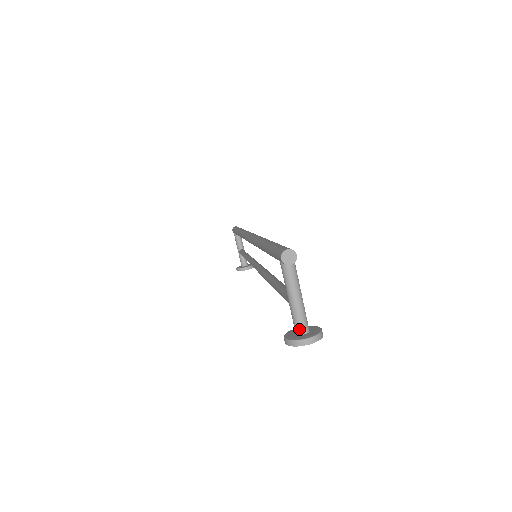
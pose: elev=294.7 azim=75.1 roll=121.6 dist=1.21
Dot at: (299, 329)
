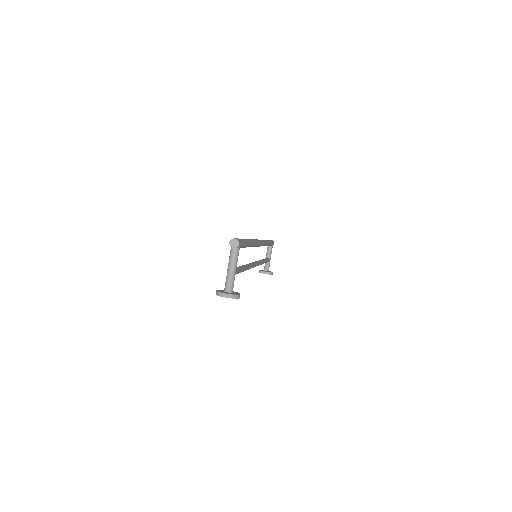
Dot at: (226, 288)
